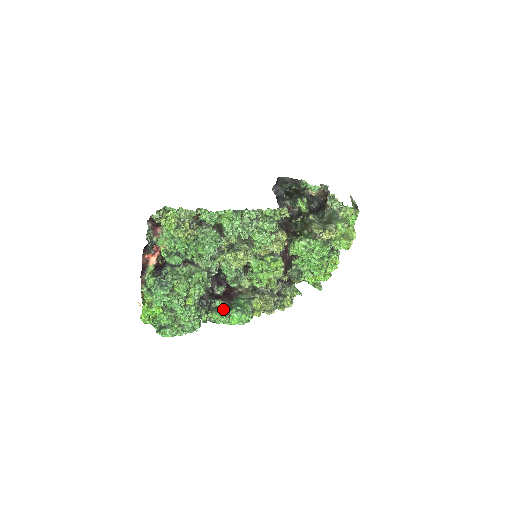
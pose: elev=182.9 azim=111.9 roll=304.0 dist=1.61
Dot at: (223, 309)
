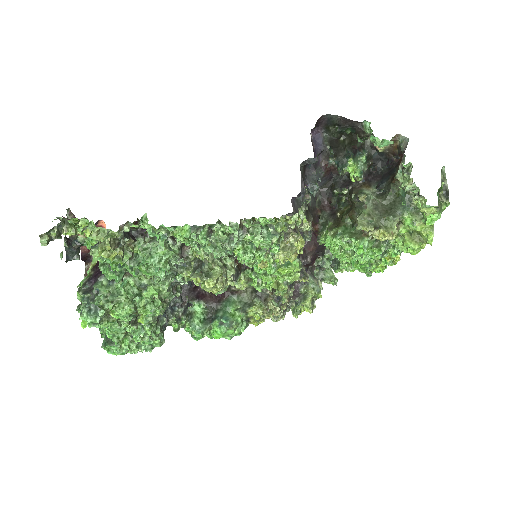
Dot at: (203, 316)
